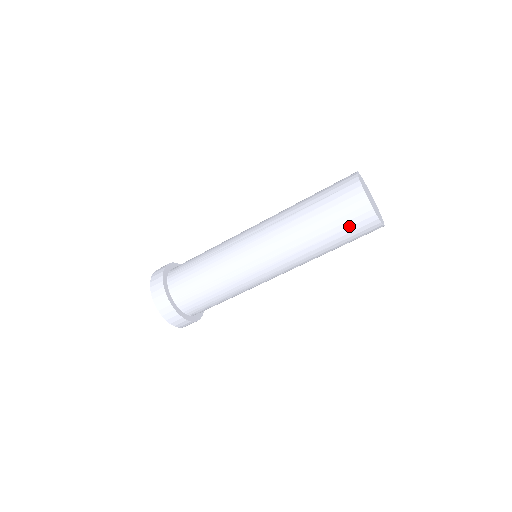
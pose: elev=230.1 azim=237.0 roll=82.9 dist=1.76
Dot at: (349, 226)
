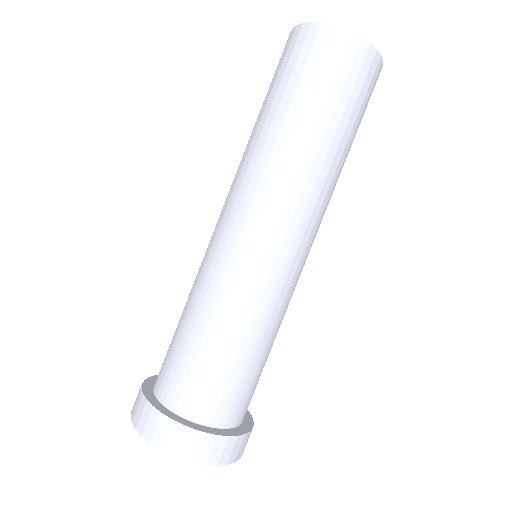
Dot at: (285, 68)
